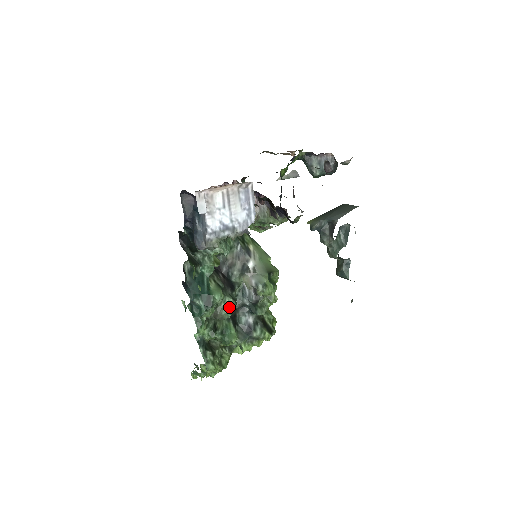
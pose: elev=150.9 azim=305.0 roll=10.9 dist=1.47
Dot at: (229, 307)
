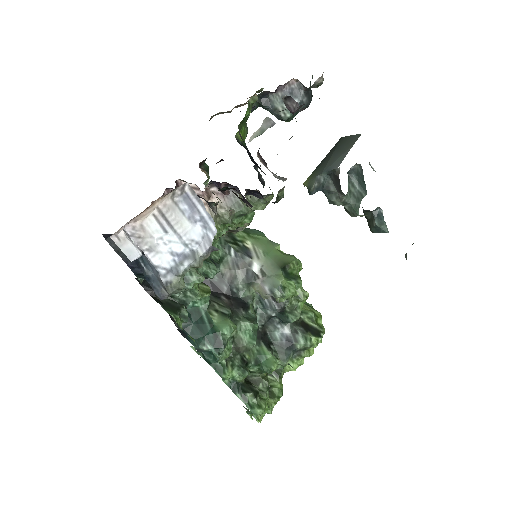
Dot at: (249, 333)
